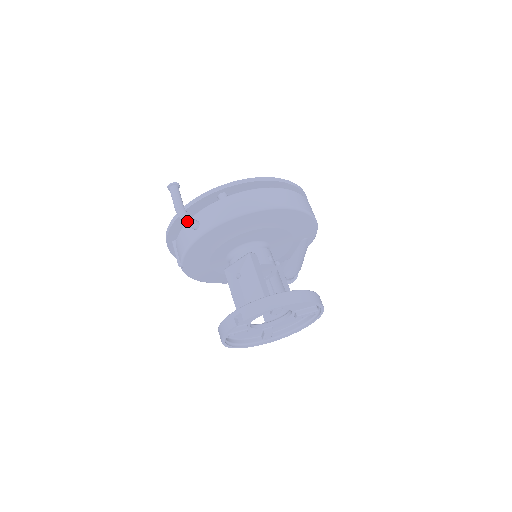
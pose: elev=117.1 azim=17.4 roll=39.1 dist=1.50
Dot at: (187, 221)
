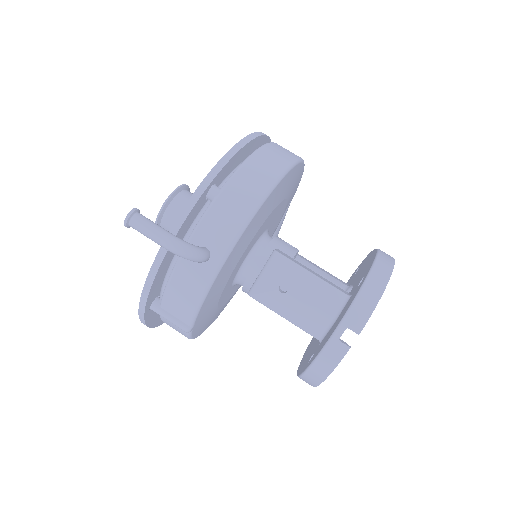
Dot at: (196, 254)
